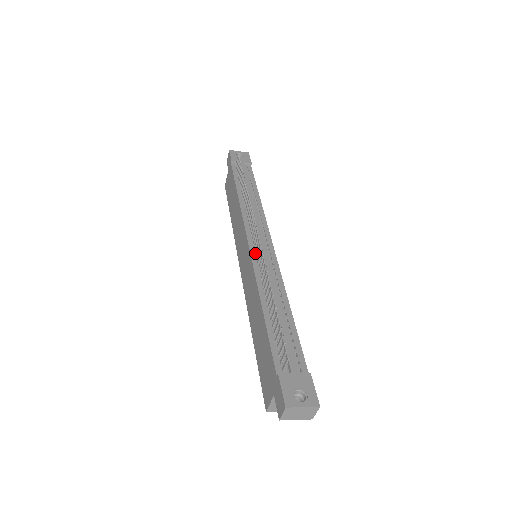
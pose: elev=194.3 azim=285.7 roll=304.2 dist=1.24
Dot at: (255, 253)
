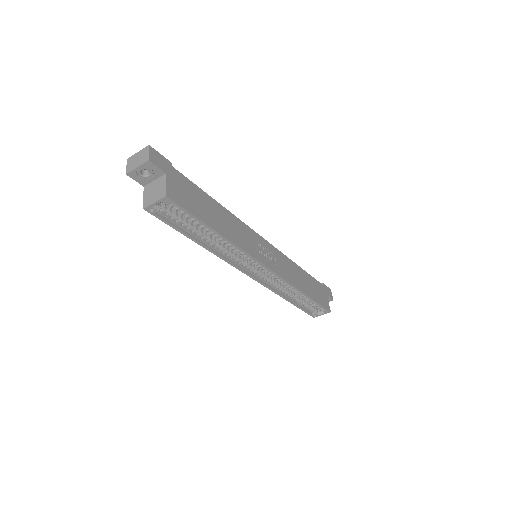
Dot at: occluded
